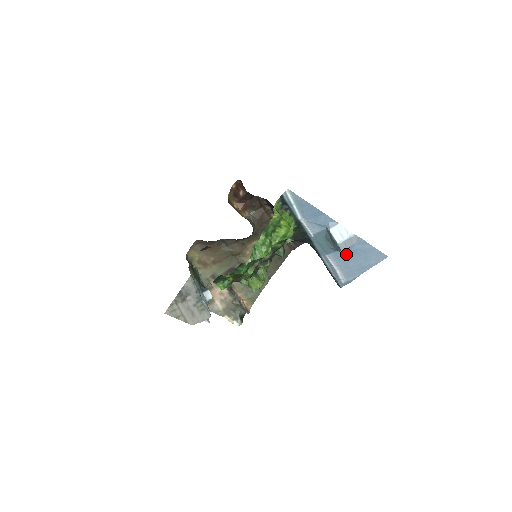
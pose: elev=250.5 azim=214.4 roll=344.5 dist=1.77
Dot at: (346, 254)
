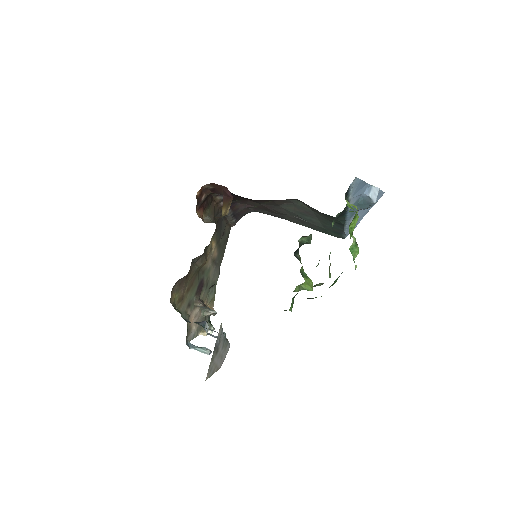
Dot at: occluded
